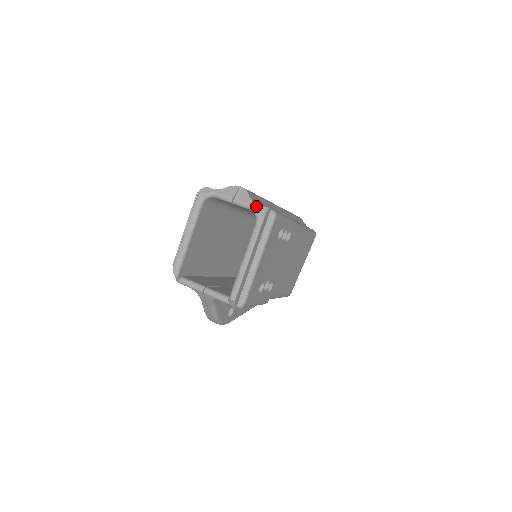
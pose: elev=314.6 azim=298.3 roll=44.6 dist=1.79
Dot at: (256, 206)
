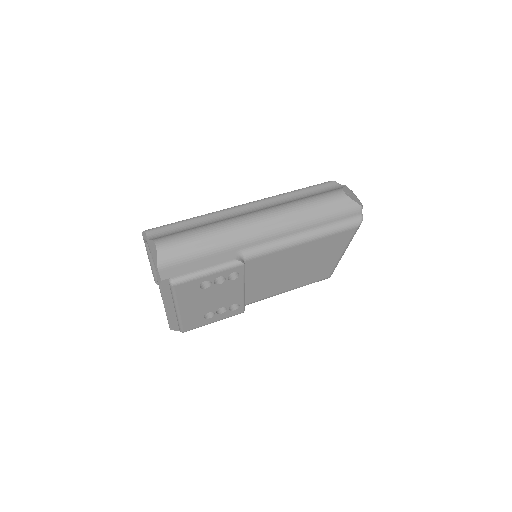
Dot at: (157, 273)
